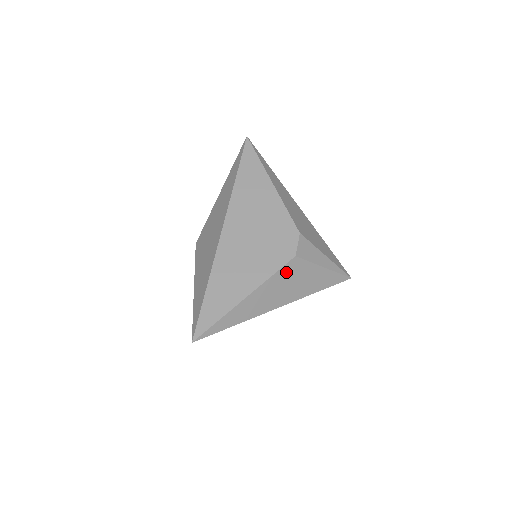
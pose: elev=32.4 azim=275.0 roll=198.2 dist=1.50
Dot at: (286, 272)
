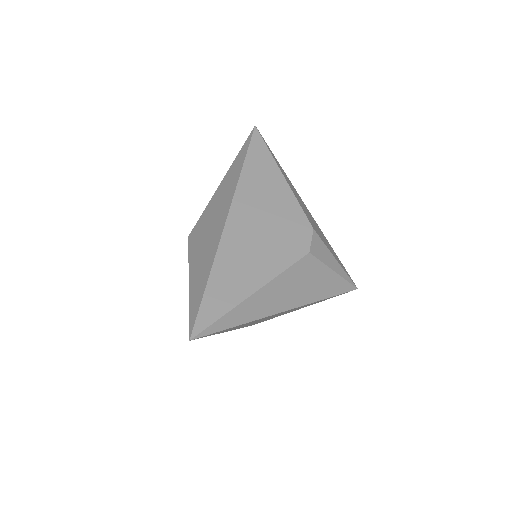
Dot at: (298, 270)
